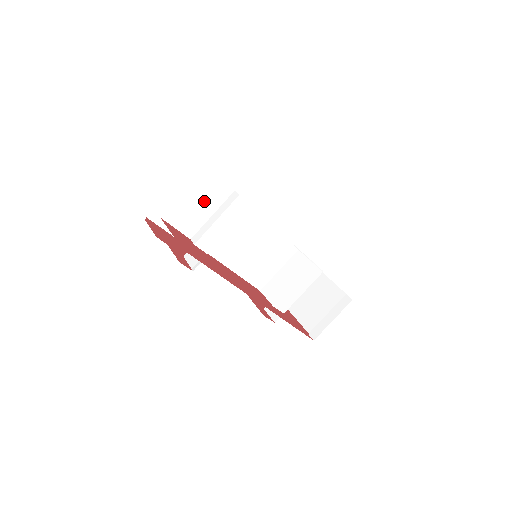
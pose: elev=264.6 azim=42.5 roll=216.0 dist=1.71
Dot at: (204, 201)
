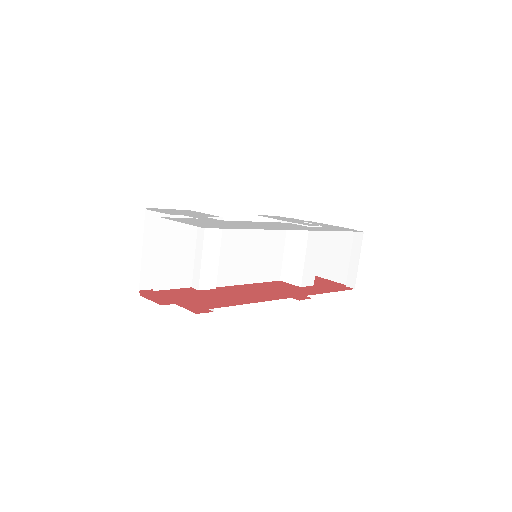
Dot at: (179, 248)
